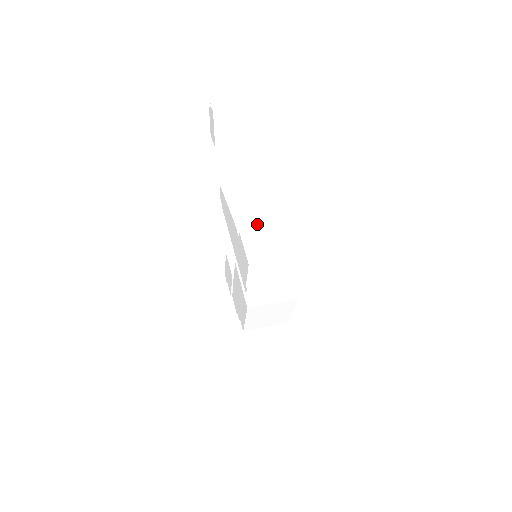
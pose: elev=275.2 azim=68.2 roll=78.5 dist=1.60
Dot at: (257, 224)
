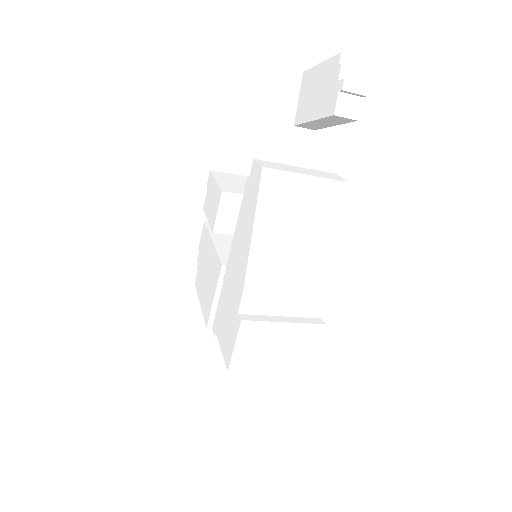
Dot at: (275, 298)
